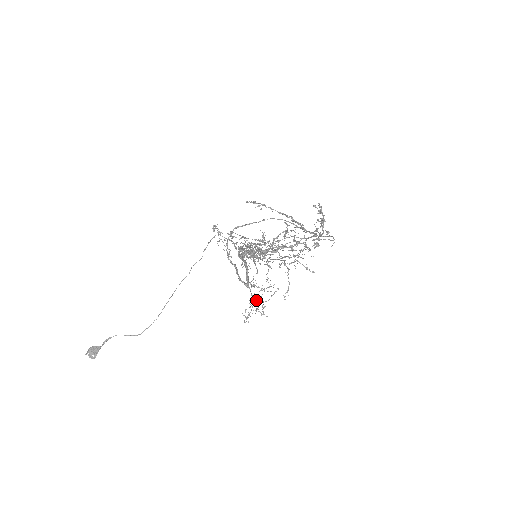
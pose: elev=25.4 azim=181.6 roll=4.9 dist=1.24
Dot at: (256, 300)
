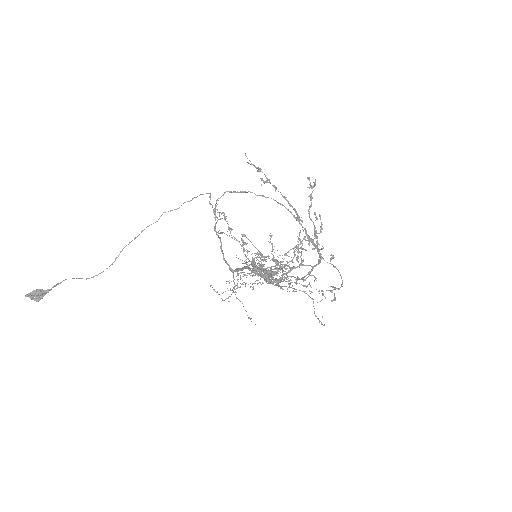
Dot at: (236, 285)
